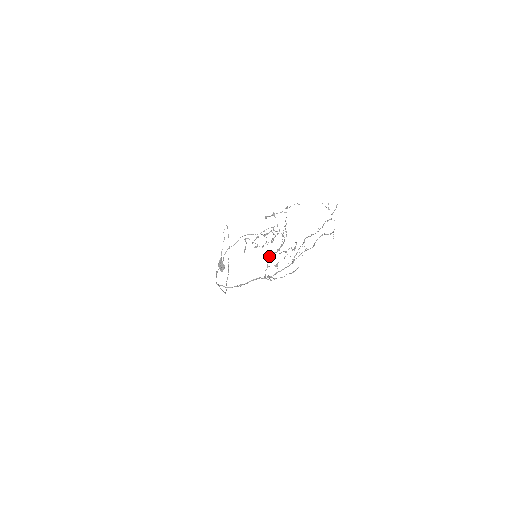
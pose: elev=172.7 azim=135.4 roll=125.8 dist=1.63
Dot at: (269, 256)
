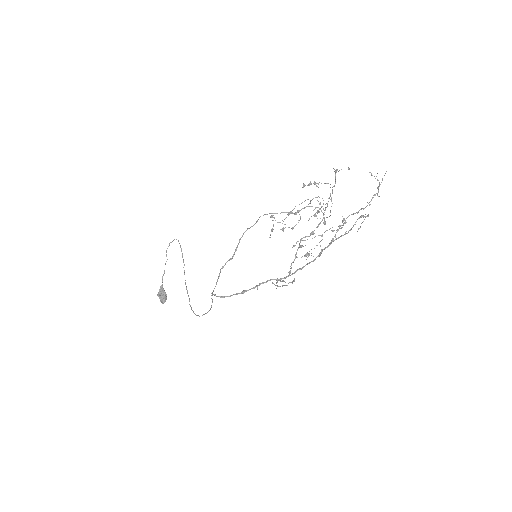
Dot at: (296, 243)
